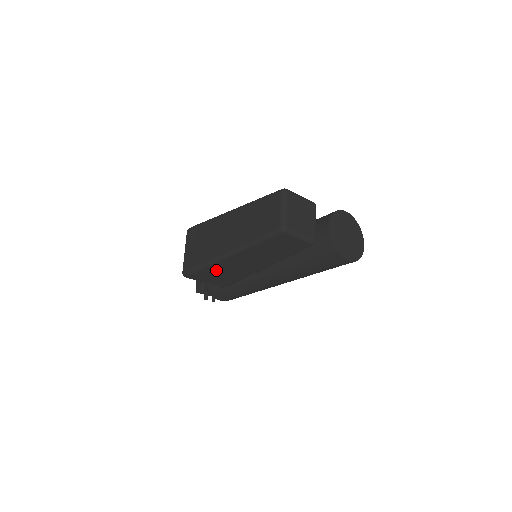
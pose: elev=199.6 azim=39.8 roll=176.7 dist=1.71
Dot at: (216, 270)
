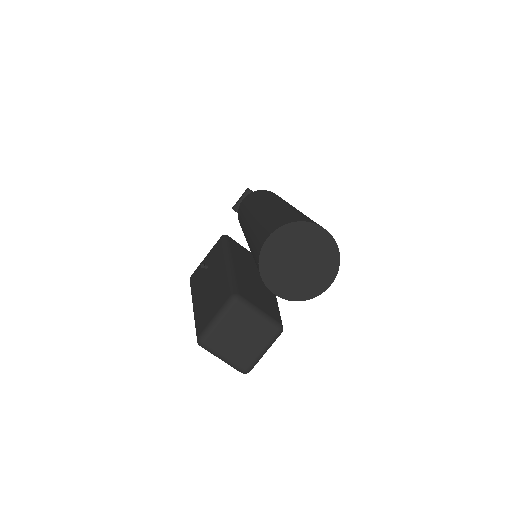
Dot at: occluded
